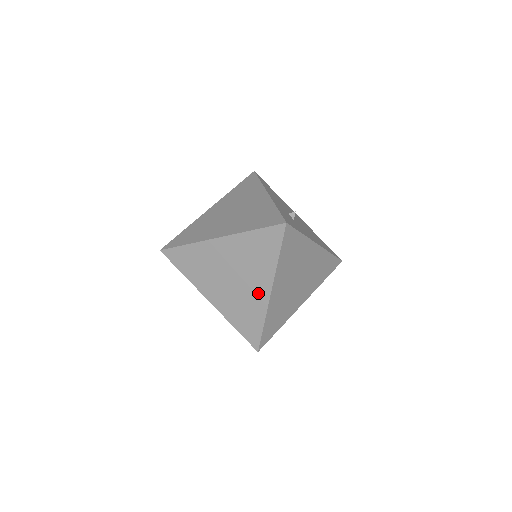
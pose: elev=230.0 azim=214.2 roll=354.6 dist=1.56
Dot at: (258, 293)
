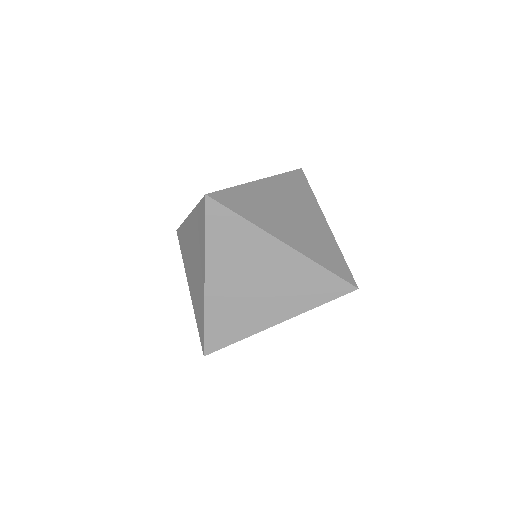
Dot at: (266, 315)
